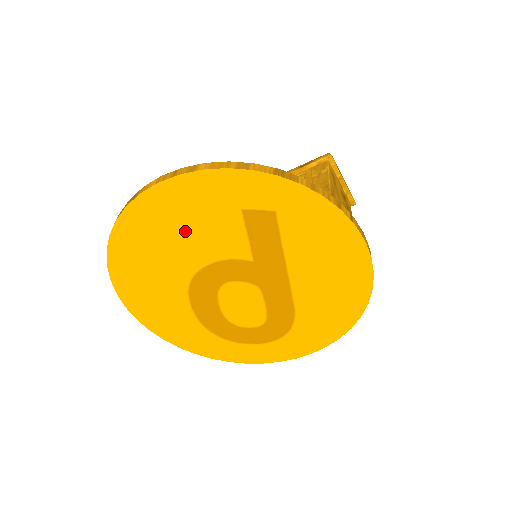
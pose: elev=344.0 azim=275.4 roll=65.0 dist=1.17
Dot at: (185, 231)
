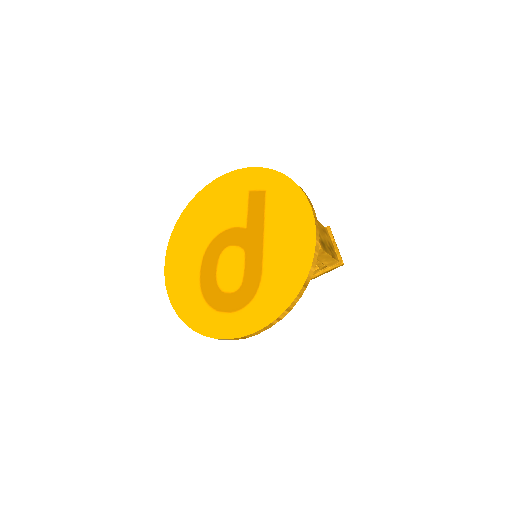
Dot at: (218, 208)
